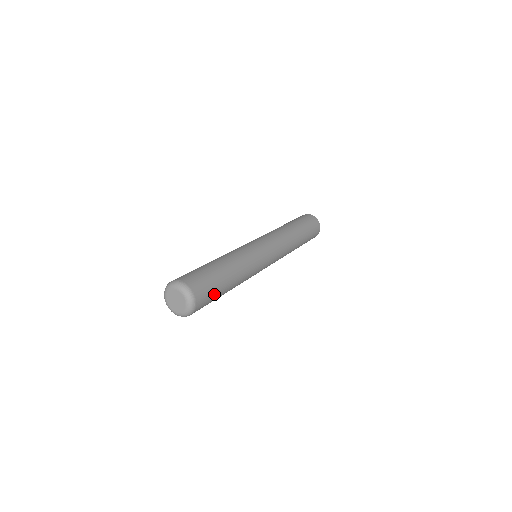
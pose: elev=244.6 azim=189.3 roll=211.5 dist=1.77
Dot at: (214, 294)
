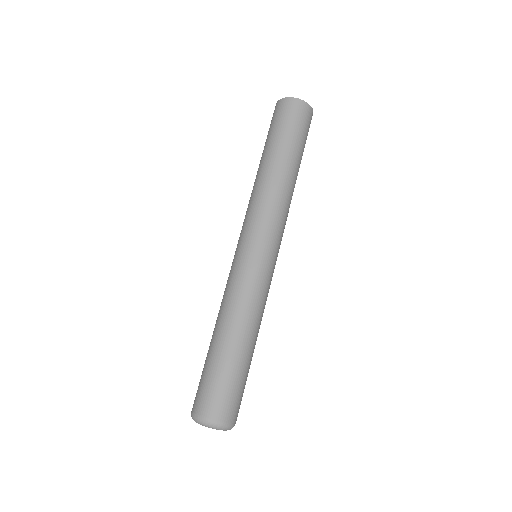
Dot at: (239, 386)
